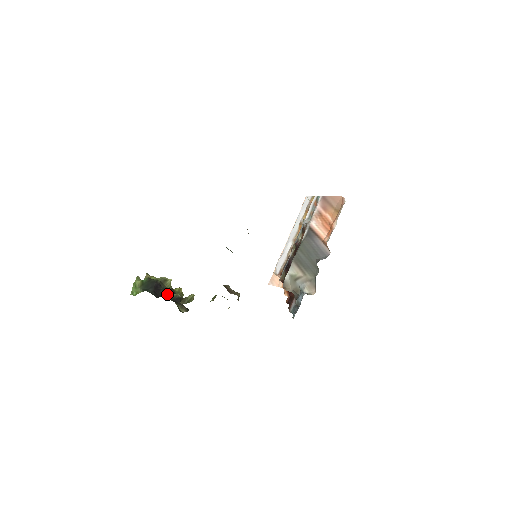
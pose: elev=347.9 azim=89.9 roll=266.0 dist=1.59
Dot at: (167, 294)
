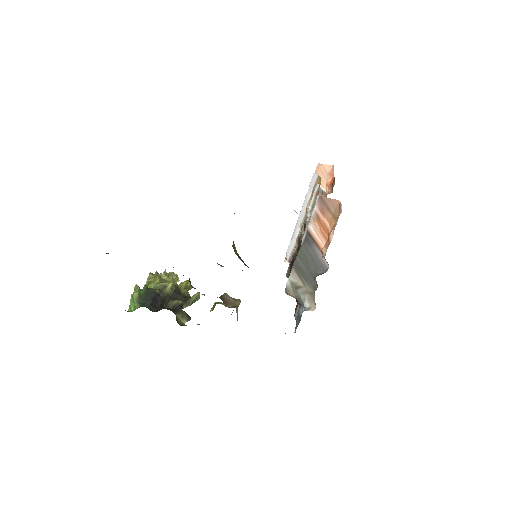
Dot at: (168, 301)
